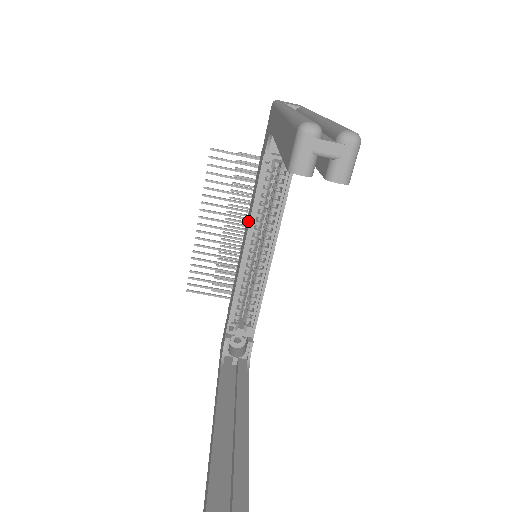
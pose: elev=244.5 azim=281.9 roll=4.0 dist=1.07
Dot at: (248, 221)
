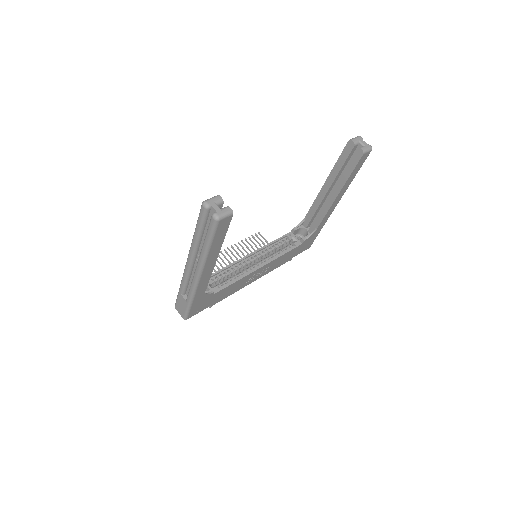
Dot at: occluded
